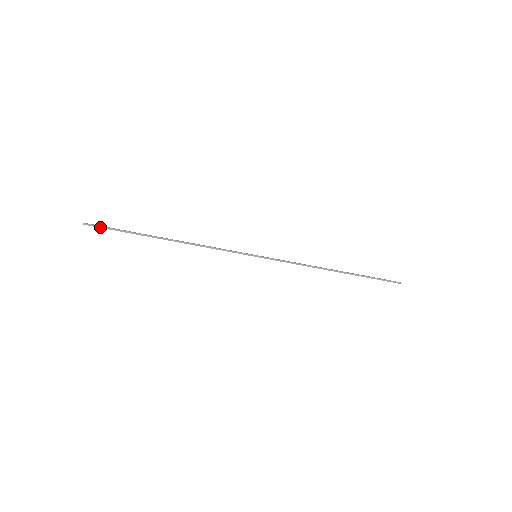
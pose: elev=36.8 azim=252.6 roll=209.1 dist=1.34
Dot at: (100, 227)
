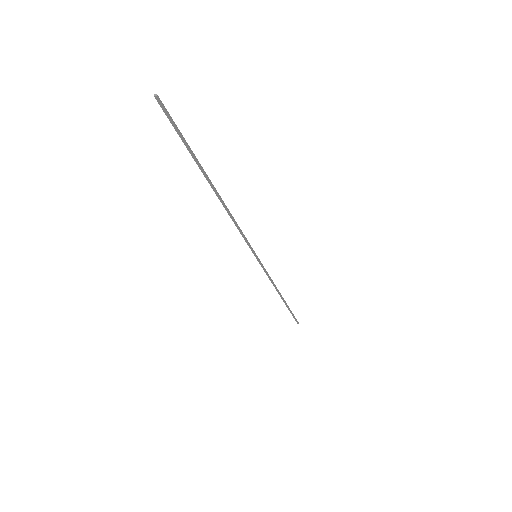
Dot at: (170, 119)
